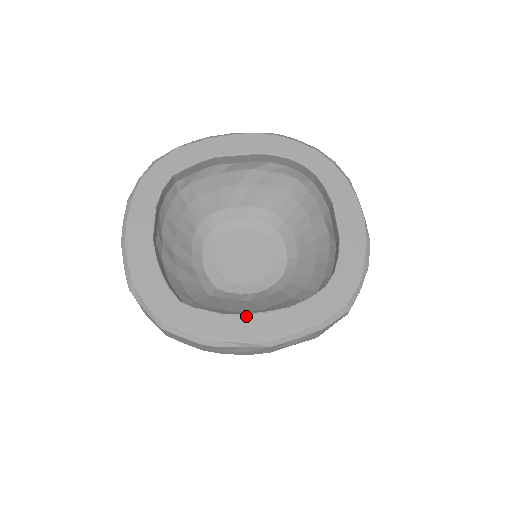
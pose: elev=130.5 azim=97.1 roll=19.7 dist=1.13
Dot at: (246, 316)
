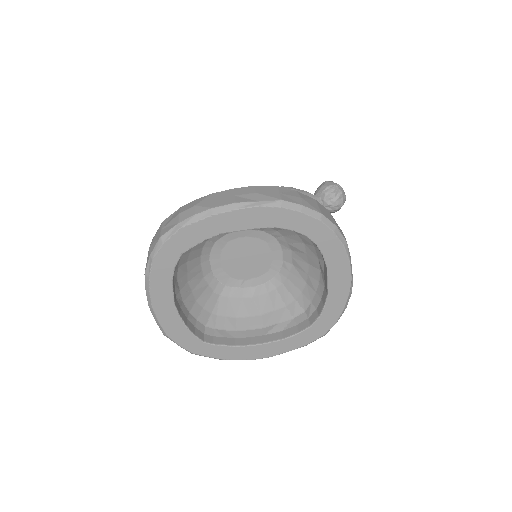
Dot at: (252, 347)
